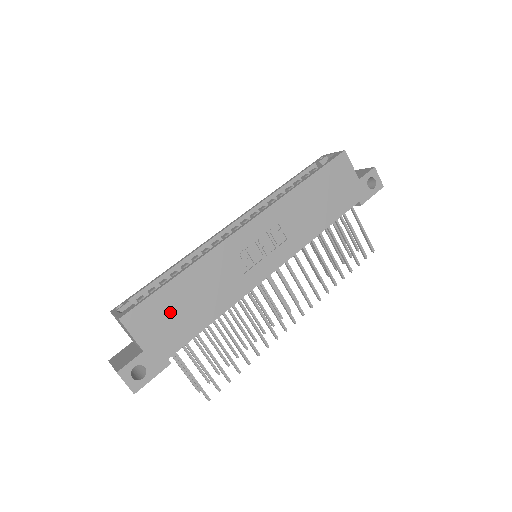
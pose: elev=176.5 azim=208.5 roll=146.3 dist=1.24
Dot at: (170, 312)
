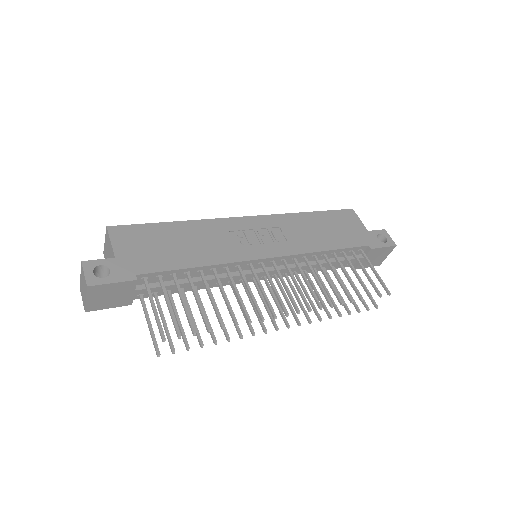
Dot at: (155, 242)
